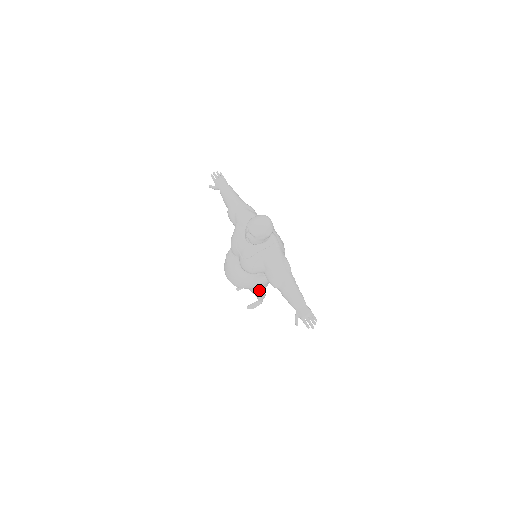
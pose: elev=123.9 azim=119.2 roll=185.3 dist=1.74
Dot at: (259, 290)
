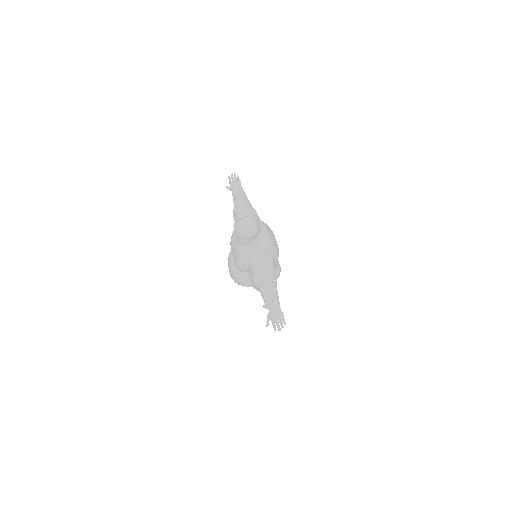
Dot at: occluded
